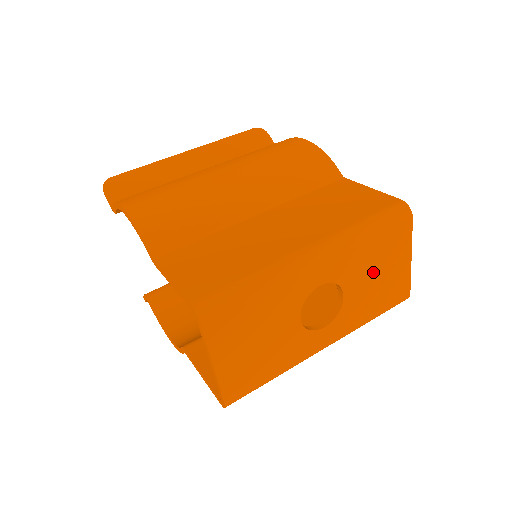
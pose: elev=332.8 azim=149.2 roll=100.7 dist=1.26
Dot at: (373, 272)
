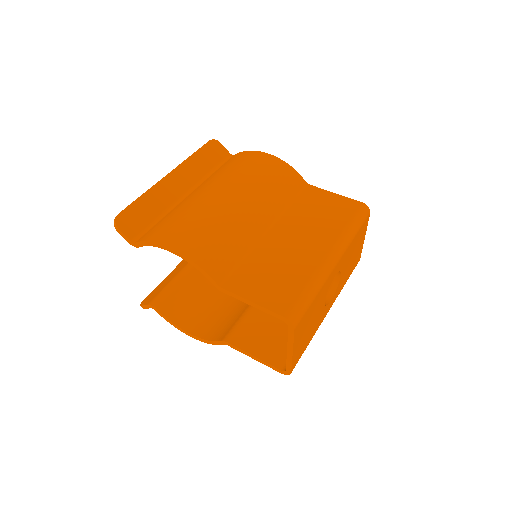
Dot at: (352, 255)
